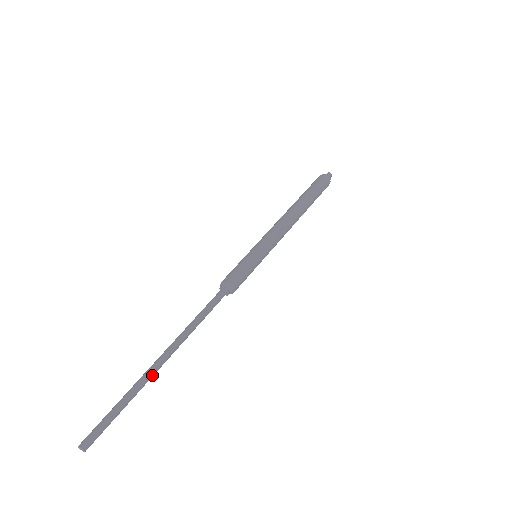
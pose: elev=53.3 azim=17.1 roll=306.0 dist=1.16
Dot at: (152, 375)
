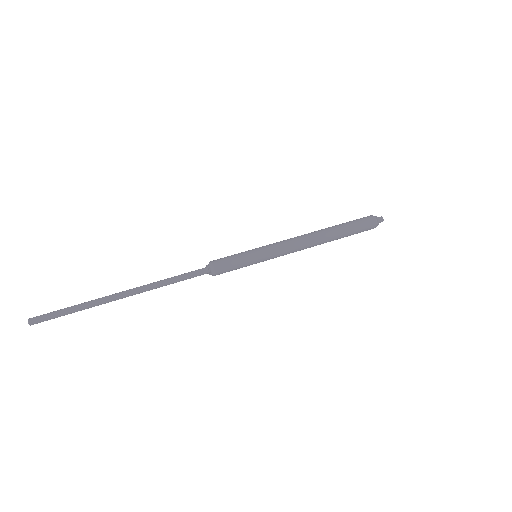
Dot at: (108, 301)
